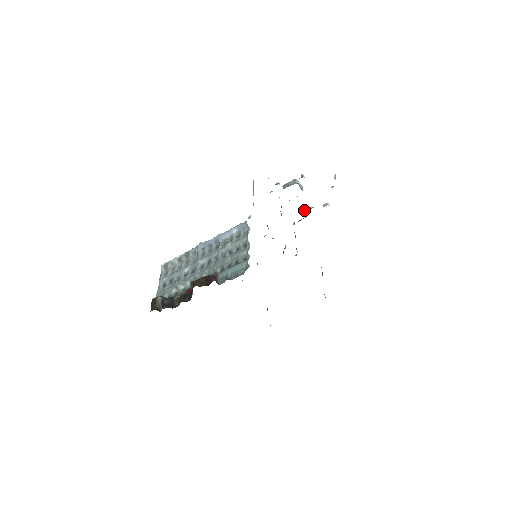
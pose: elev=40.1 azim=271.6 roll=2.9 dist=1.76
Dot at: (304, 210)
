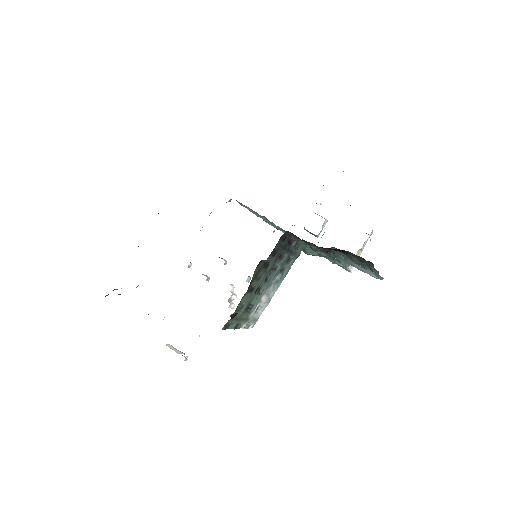
Dot at: occluded
